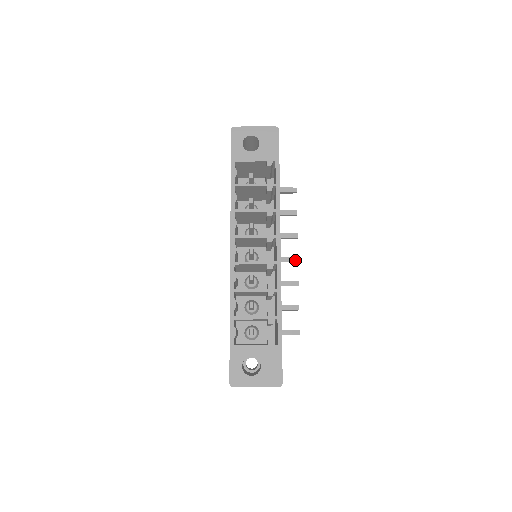
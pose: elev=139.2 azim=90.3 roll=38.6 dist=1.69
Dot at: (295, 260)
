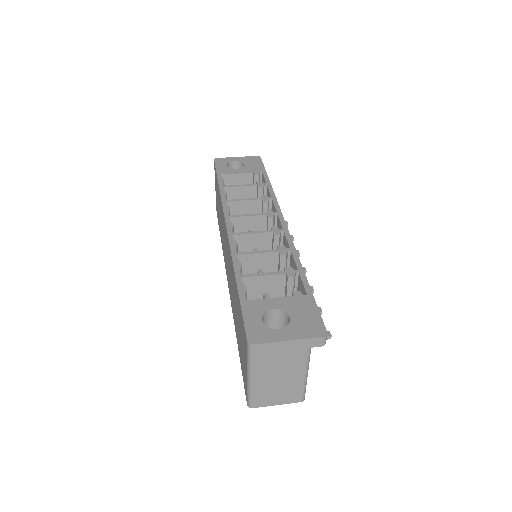
Dot at: occluded
